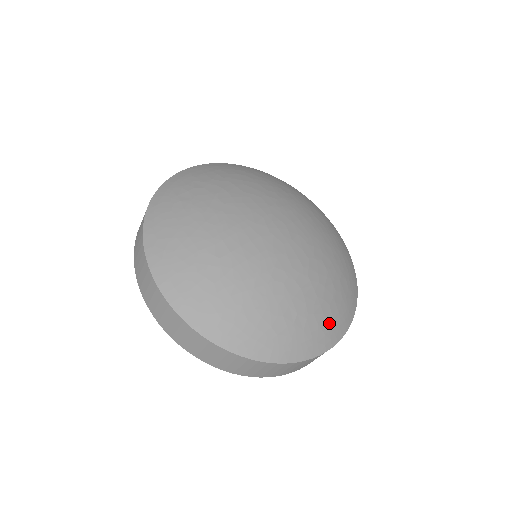
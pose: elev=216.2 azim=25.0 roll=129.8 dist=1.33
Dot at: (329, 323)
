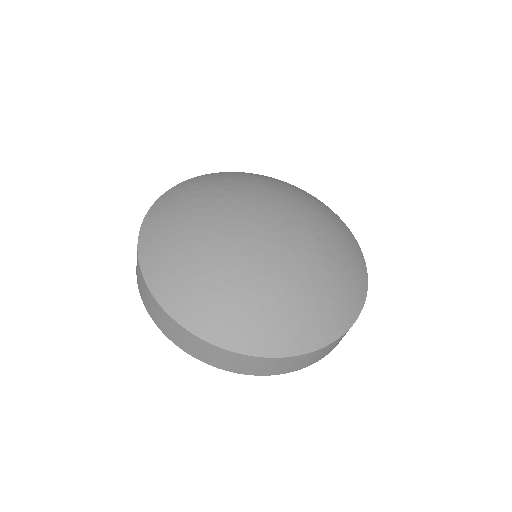
Dot at: (354, 260)
